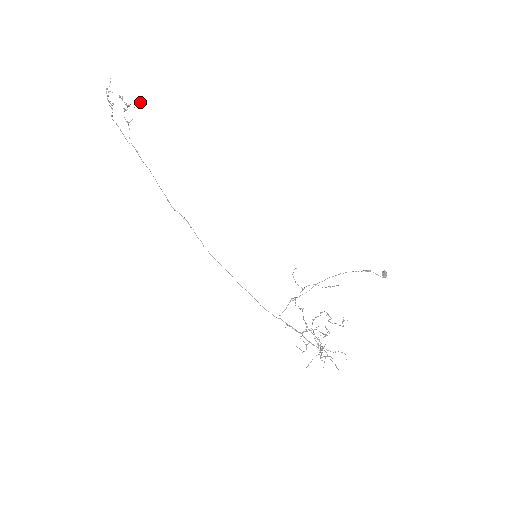
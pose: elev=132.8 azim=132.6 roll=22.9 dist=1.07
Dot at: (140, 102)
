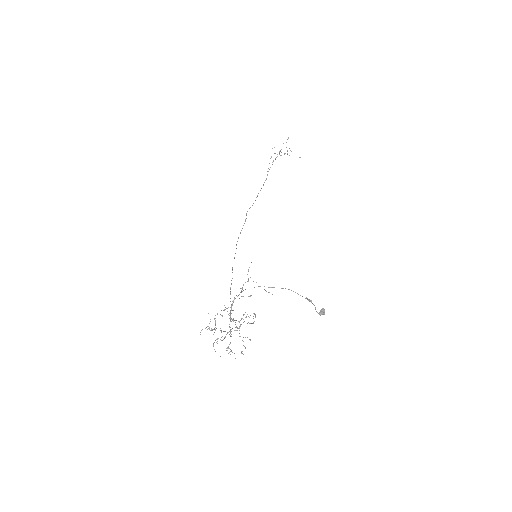
Dot at: occluded
